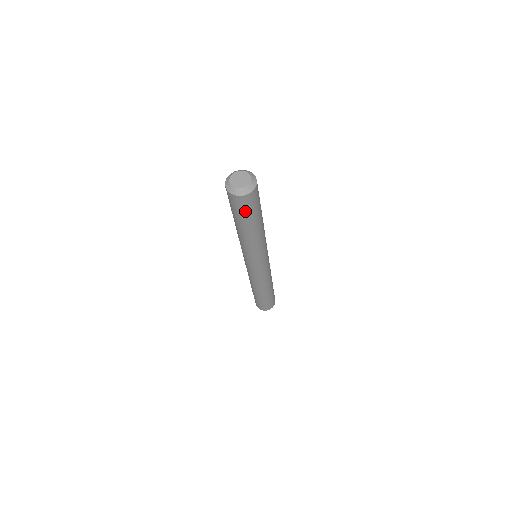
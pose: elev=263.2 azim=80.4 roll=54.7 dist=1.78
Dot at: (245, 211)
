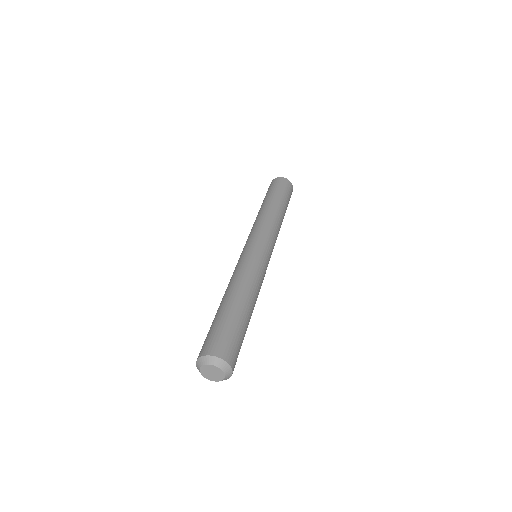
Dot at: occluded
